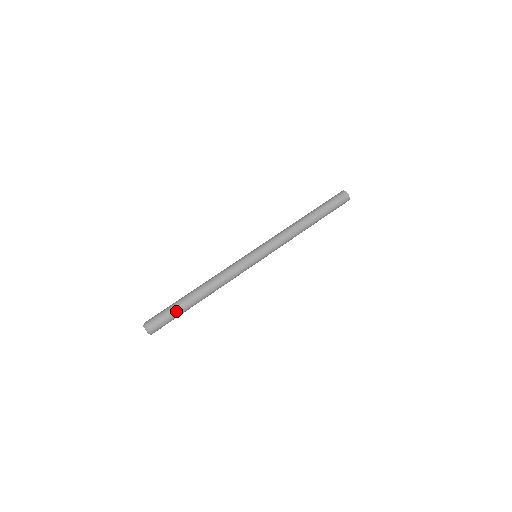
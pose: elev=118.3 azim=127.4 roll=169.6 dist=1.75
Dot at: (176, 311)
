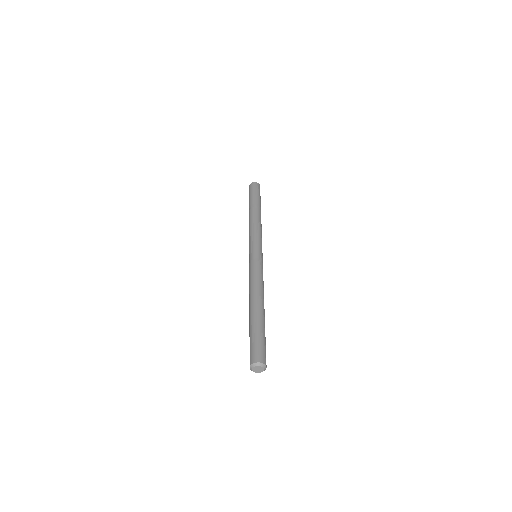
Dot at: (262, 331)
